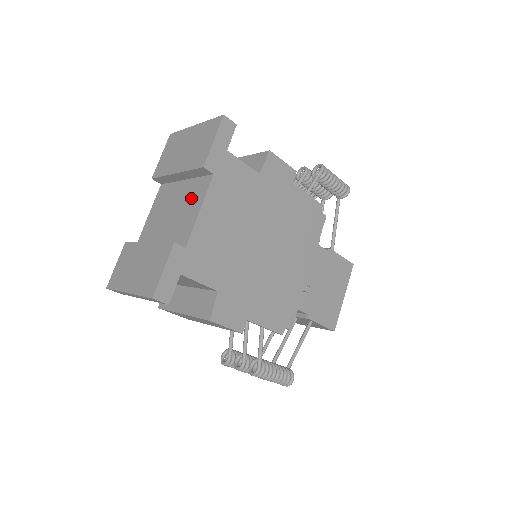
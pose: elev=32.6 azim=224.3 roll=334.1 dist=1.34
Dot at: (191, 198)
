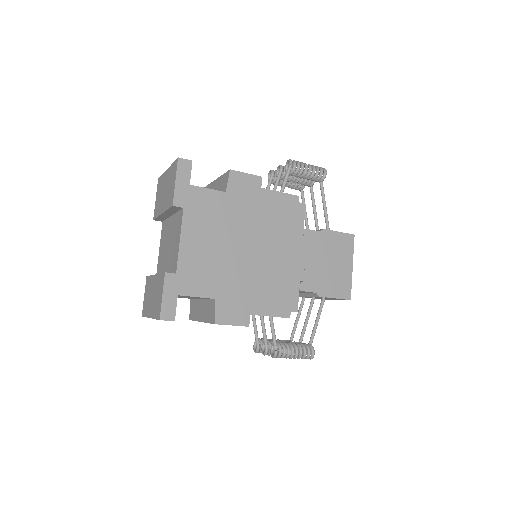
Dot at: (175, 231)
